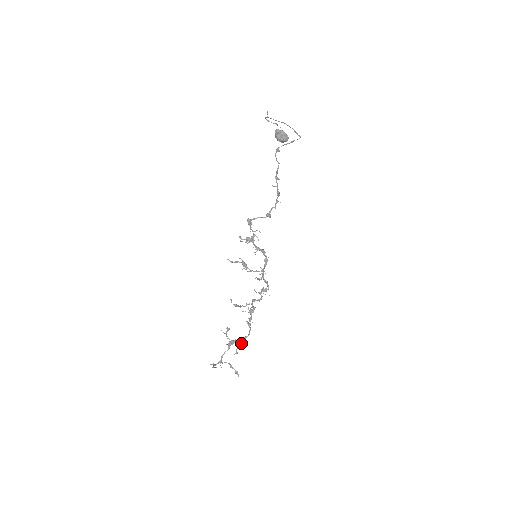
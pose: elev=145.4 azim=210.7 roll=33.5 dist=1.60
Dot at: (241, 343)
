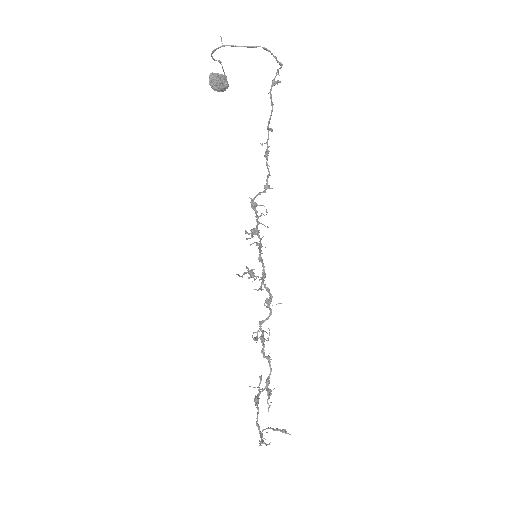
Dot at: (269, 389)
